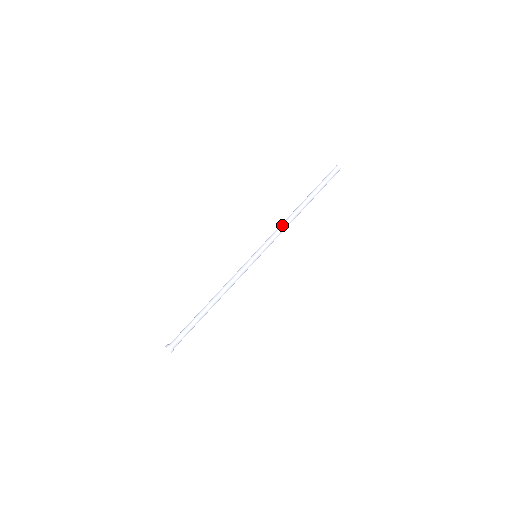
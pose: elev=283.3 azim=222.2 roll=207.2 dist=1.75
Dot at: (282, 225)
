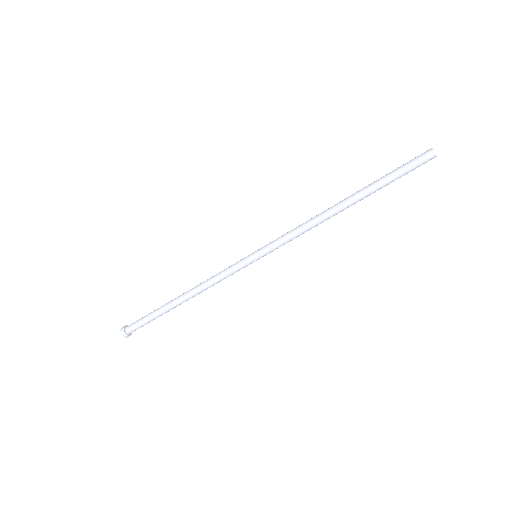
Dot at: (308, 229)
